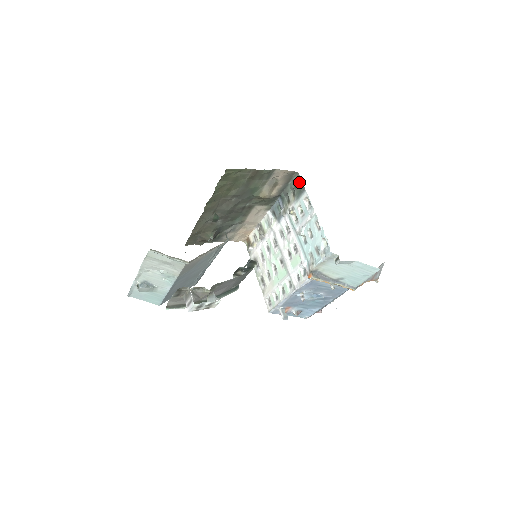
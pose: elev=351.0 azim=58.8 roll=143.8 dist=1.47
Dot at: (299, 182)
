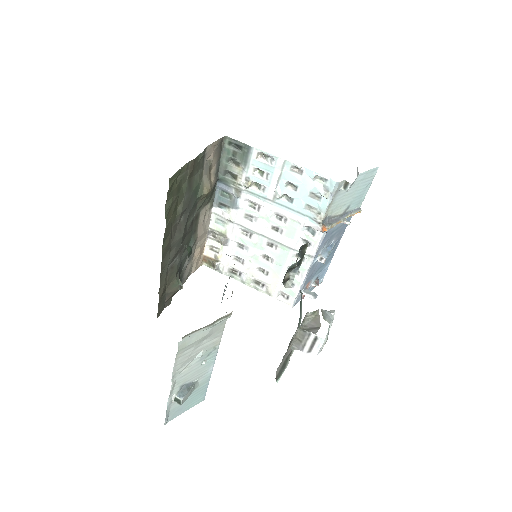
Dot at: (235, 145)
